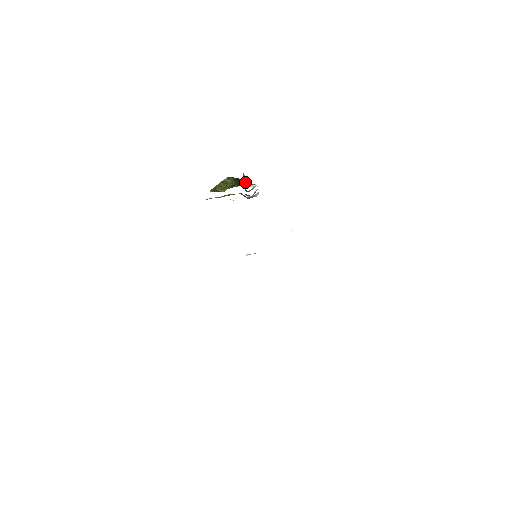
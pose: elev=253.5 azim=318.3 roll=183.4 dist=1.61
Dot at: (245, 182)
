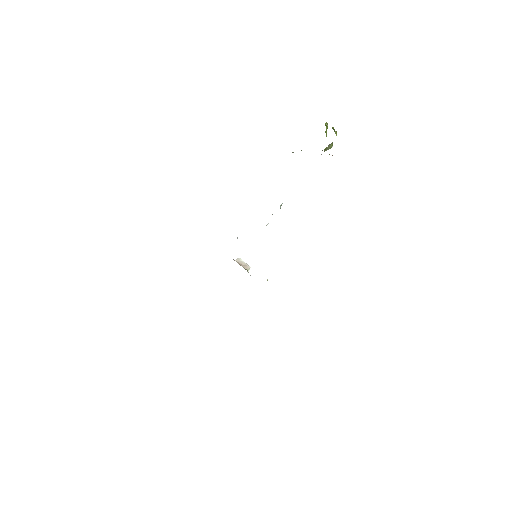
Dot at: occluded
